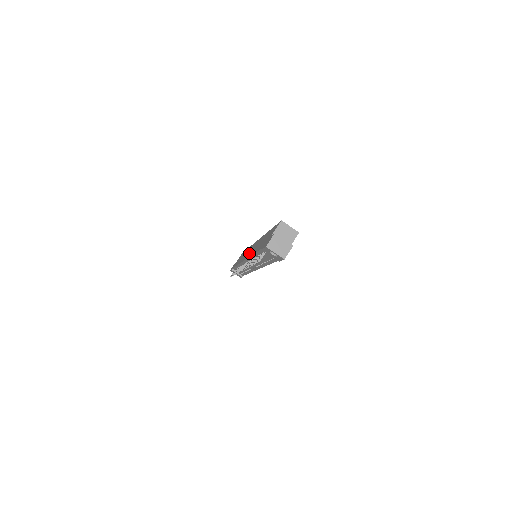
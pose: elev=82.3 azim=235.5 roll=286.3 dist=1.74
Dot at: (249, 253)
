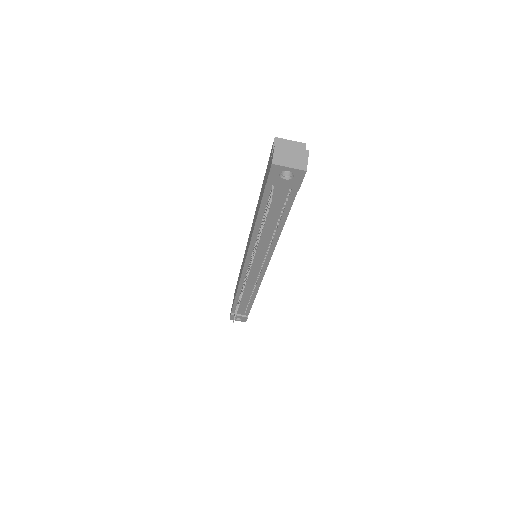
Dot at: occluded
